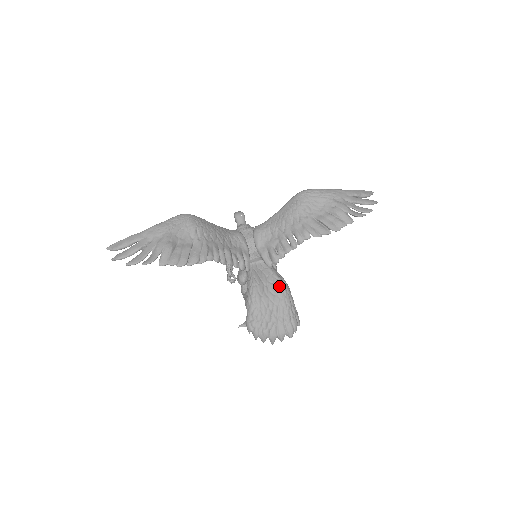
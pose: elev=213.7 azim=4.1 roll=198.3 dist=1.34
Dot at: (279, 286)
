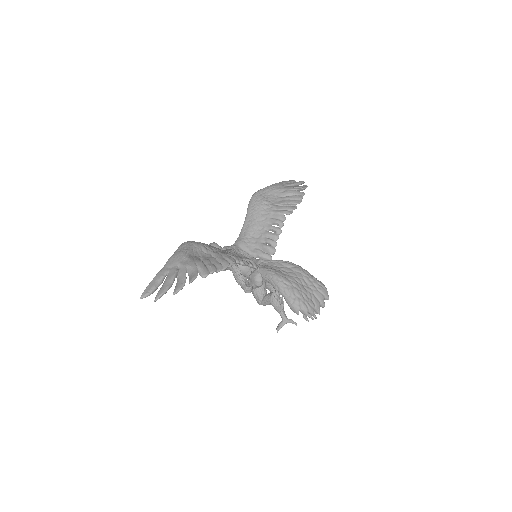
Dot at: (291, 265)
